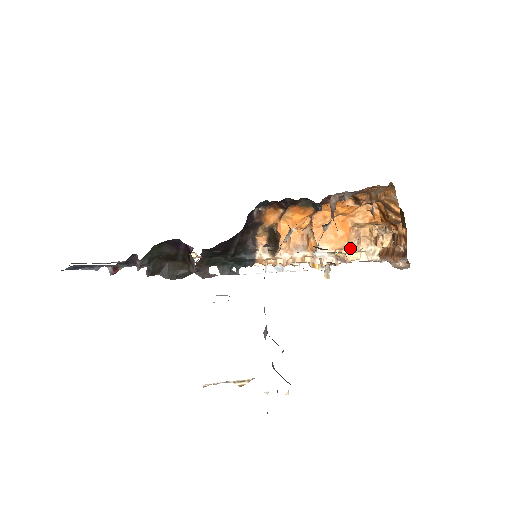
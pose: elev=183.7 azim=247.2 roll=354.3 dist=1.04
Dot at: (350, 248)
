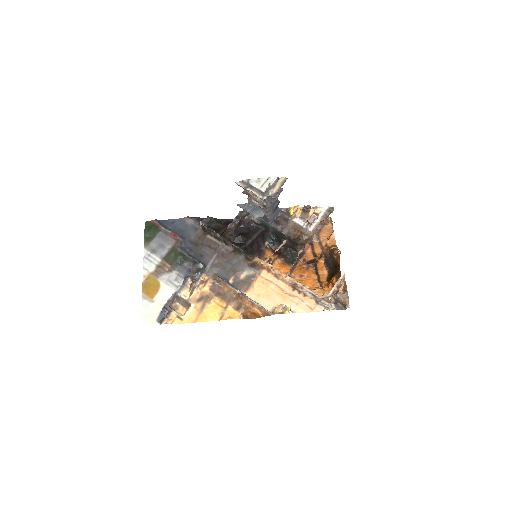
Dot at: occluded
